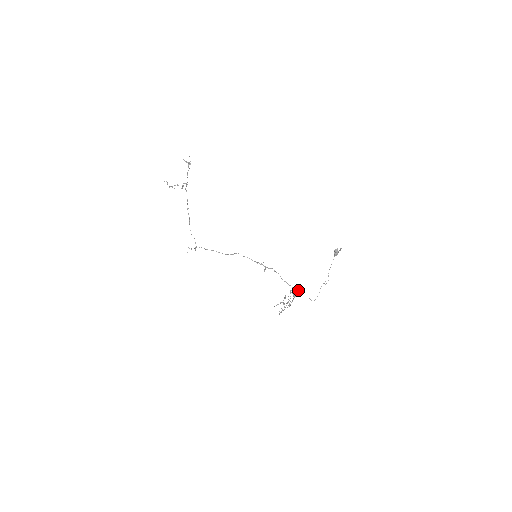
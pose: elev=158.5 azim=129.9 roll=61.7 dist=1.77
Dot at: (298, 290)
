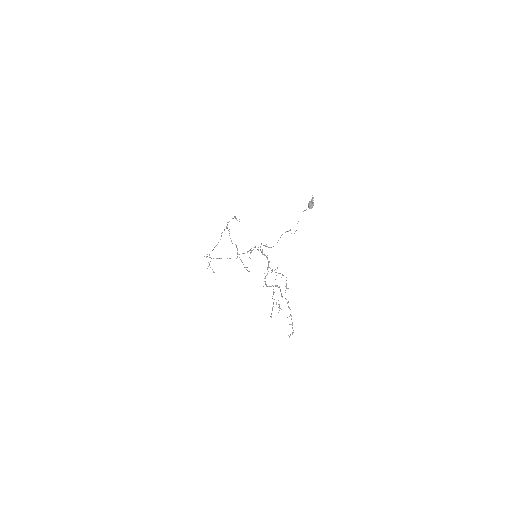
Dot at: occluded
